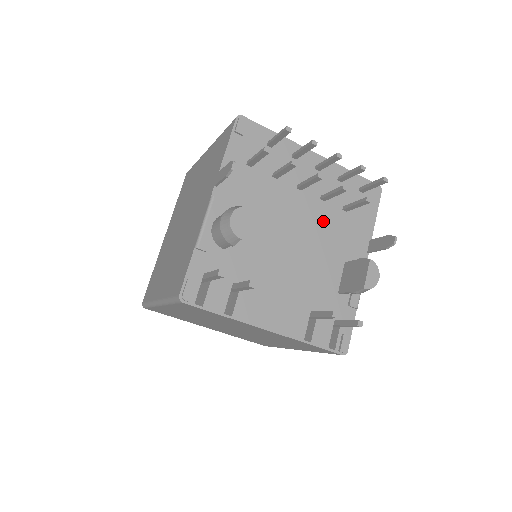
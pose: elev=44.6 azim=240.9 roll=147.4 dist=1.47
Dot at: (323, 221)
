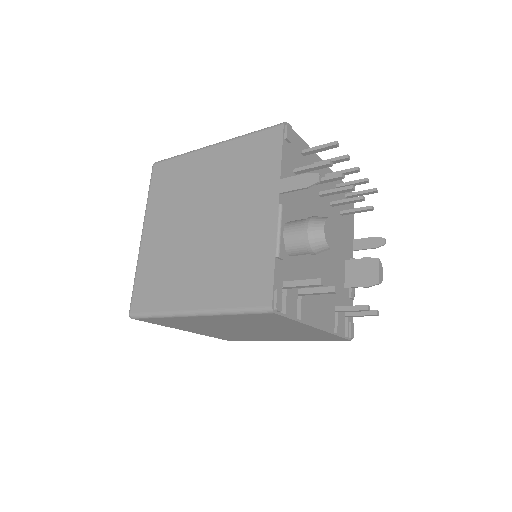
Dot at: (333, 225)
